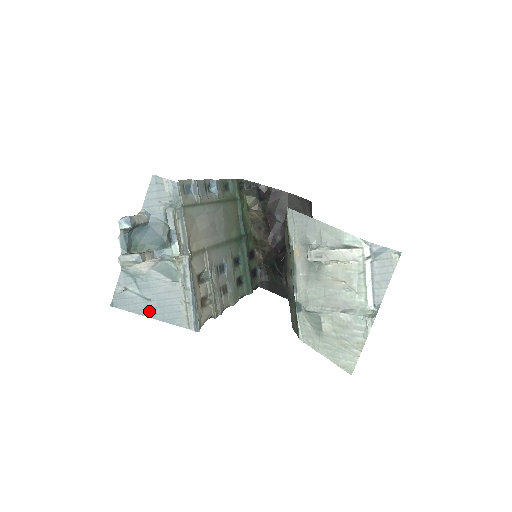
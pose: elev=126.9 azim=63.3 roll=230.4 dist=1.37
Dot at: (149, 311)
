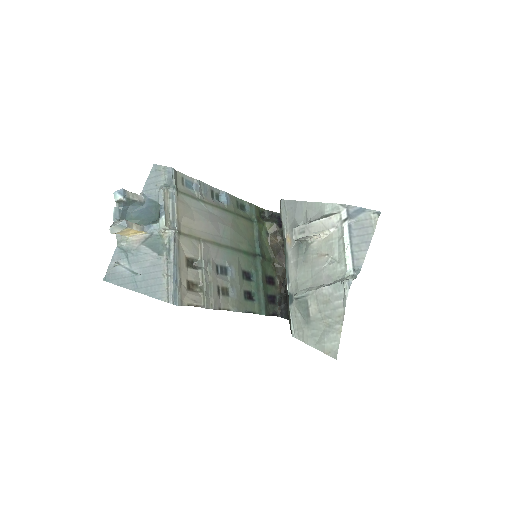
Dot at: (135, 285)
